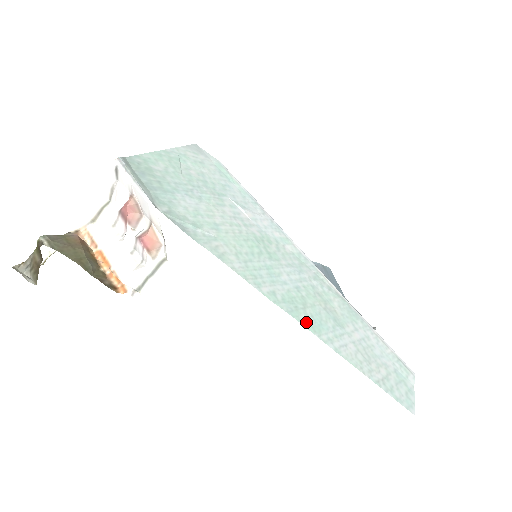
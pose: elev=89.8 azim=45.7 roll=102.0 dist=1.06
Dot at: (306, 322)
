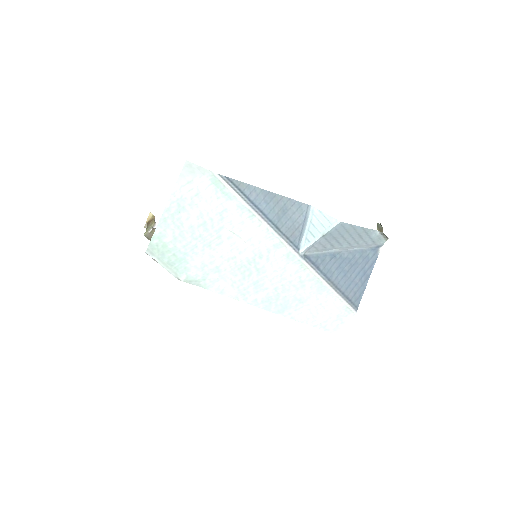
Dot at: (275, 310)
